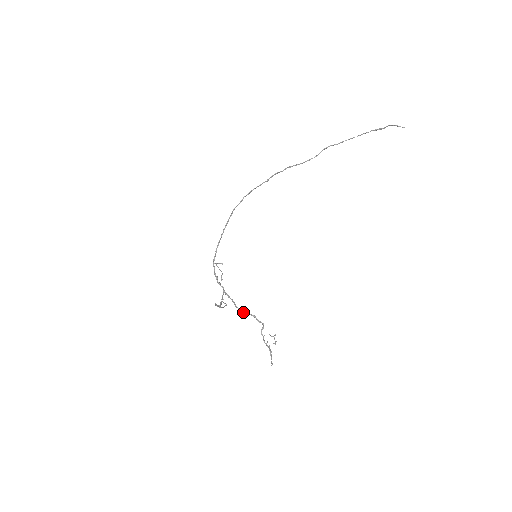
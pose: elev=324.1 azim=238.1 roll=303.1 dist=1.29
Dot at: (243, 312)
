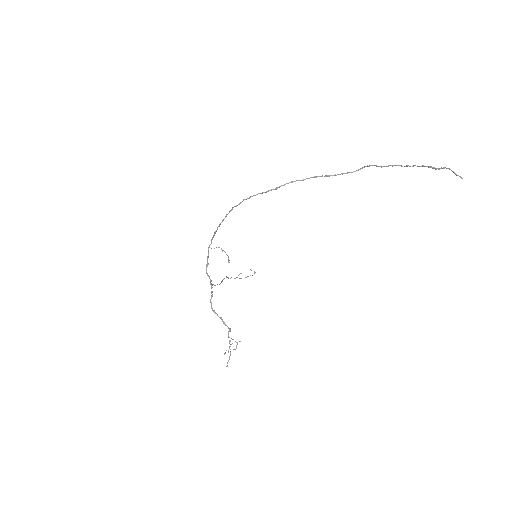
Dot at: (212, 310)
